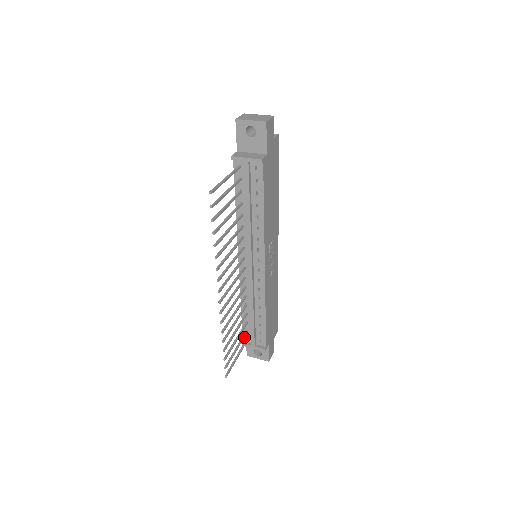
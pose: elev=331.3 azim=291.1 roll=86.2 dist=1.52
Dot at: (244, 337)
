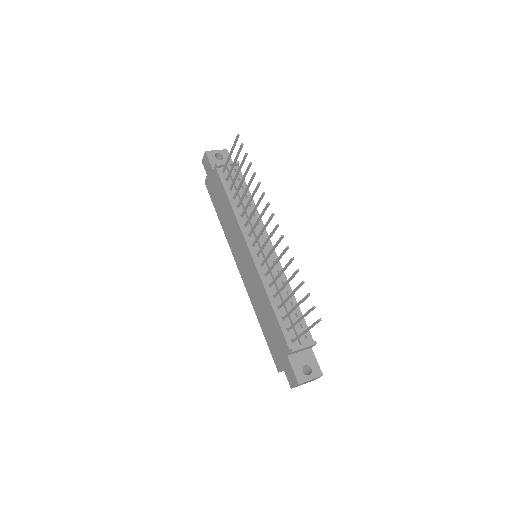
Dot at: (293, 326)
